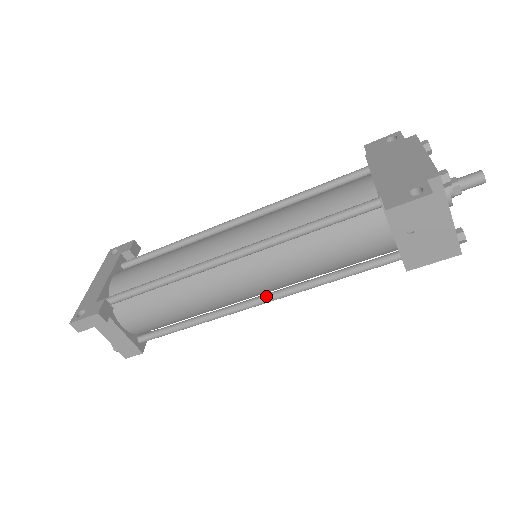
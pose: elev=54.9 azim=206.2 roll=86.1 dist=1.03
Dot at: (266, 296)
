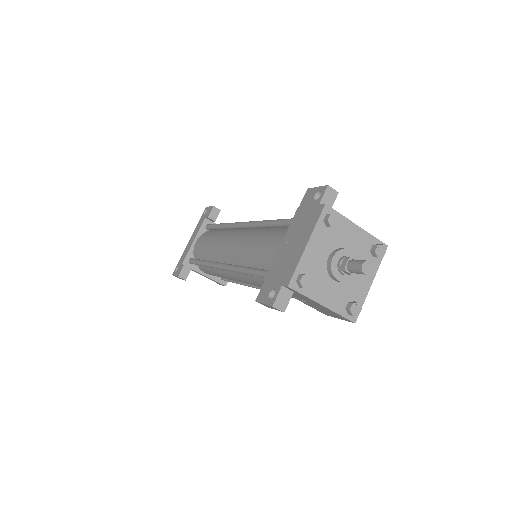
Dot at: occluded
